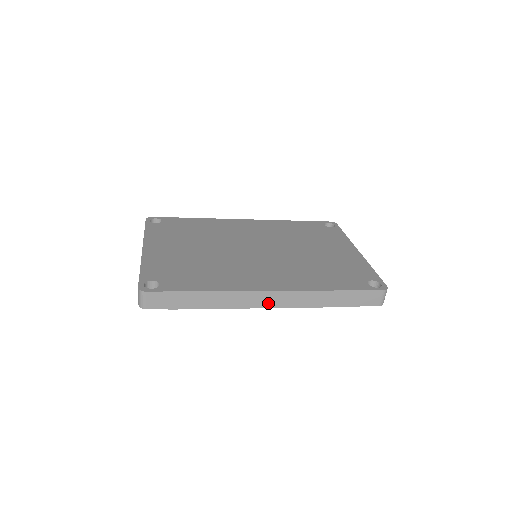
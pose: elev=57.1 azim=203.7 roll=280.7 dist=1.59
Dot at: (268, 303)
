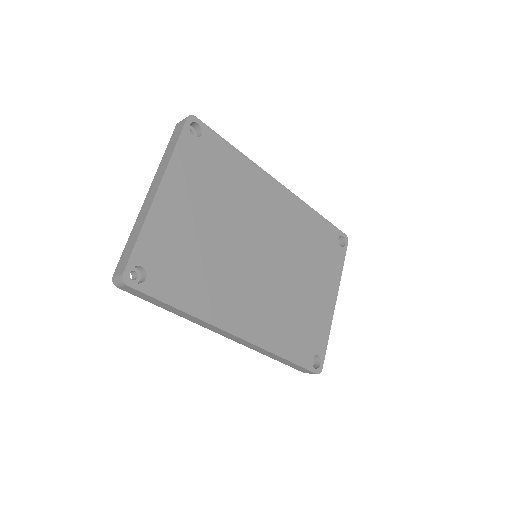
Dot at: (227, 336)
